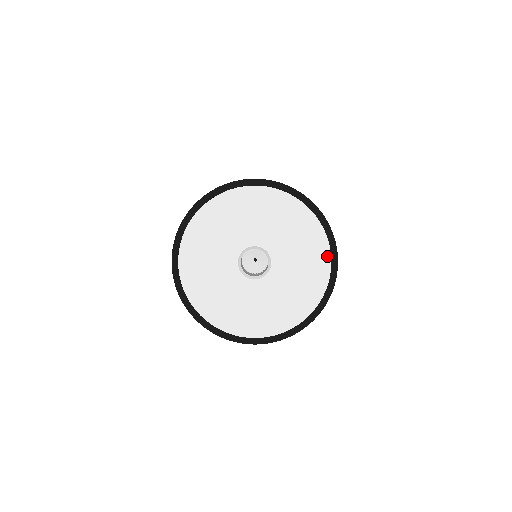
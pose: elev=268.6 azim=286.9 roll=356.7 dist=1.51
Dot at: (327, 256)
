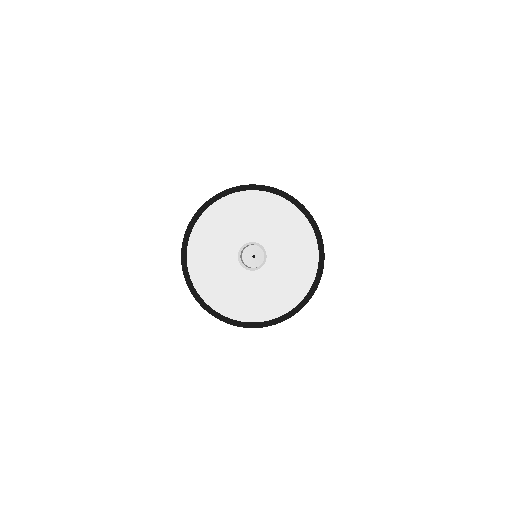
Dot at: (299, 214)
